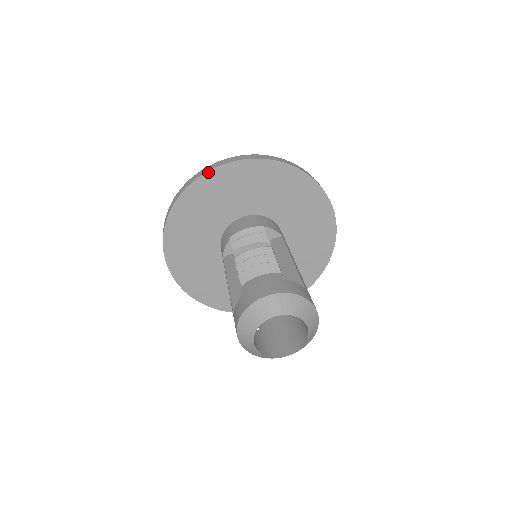
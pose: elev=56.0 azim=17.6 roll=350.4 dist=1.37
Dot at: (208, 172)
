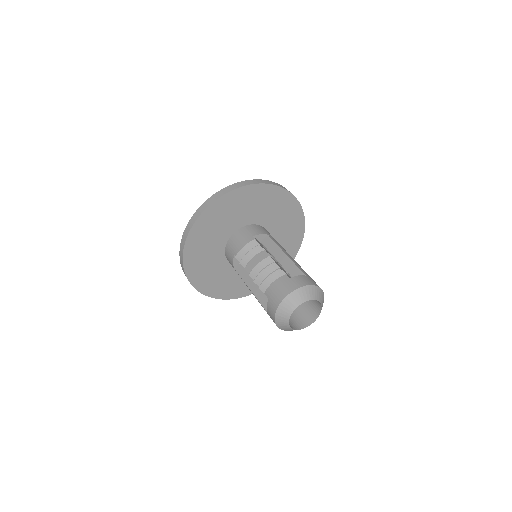
Dot at: (197, 219)
